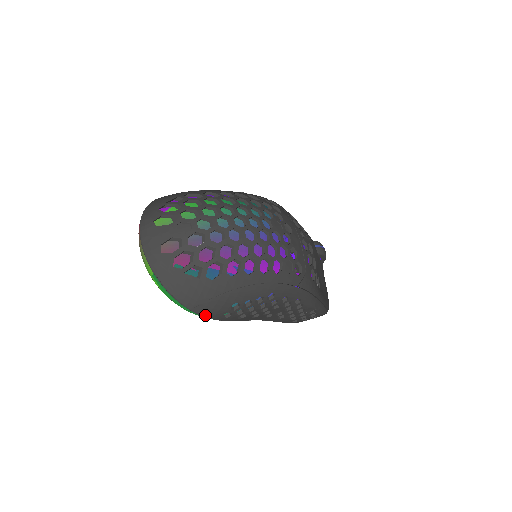
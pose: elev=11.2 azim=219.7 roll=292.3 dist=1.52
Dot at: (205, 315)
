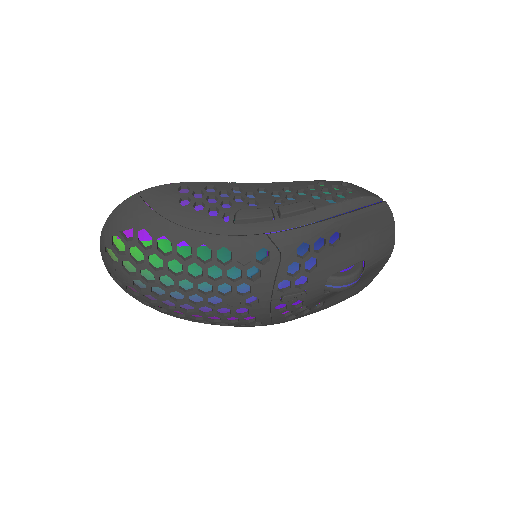
Dot at: occluded
